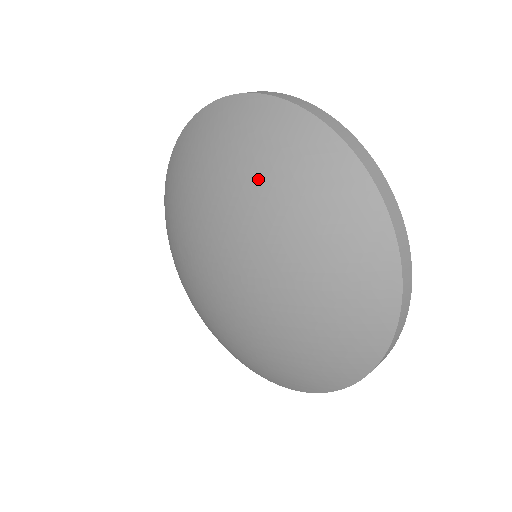
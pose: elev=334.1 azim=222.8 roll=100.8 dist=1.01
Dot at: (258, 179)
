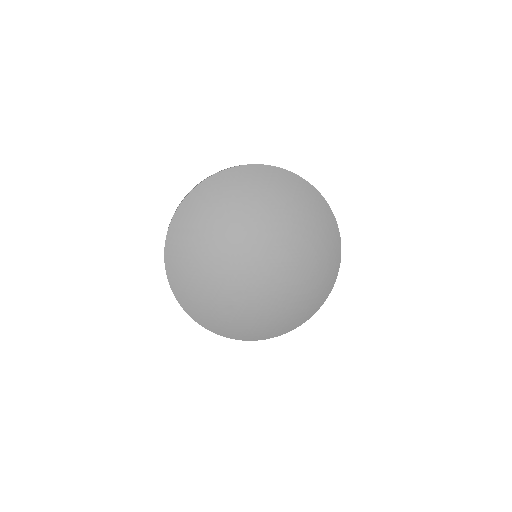
Dot at: (225, 212)
